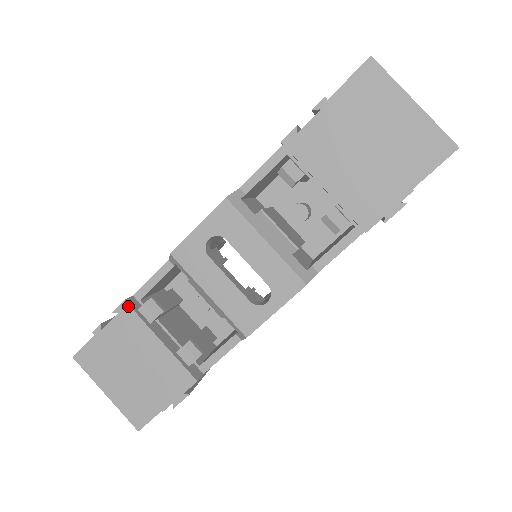
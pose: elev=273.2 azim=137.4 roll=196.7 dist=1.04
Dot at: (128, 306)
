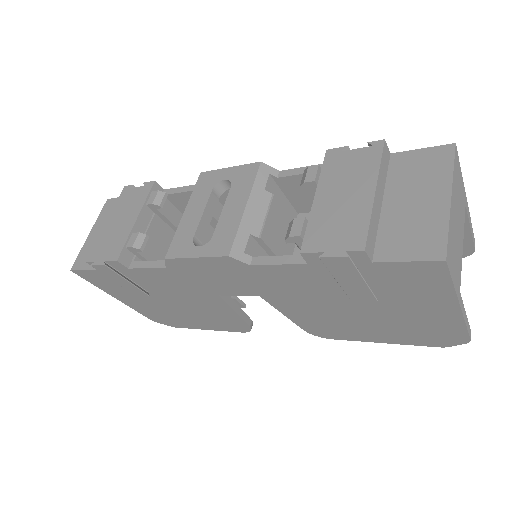
Dot at: (152, 185)
